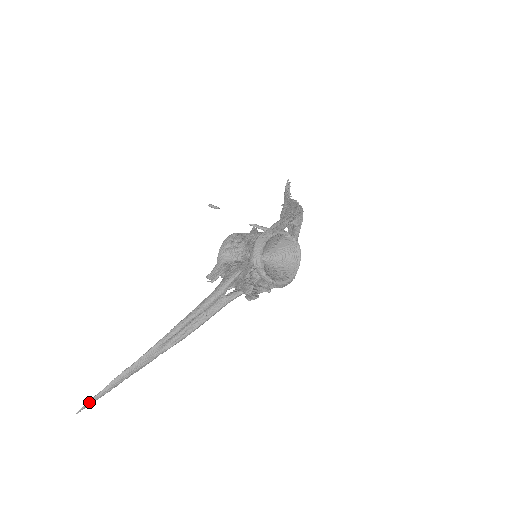
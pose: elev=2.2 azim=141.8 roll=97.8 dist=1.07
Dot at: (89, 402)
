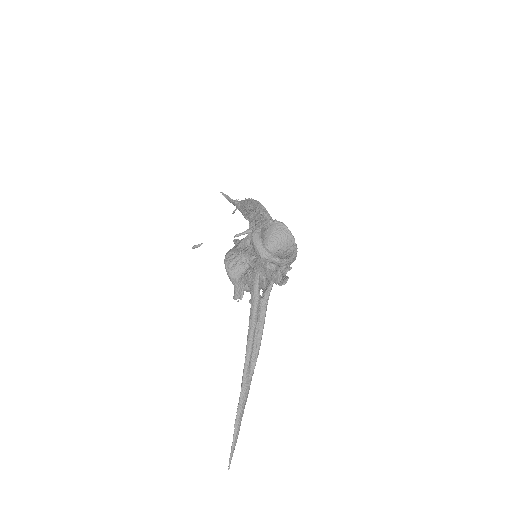
Dot at: (231, 453)
